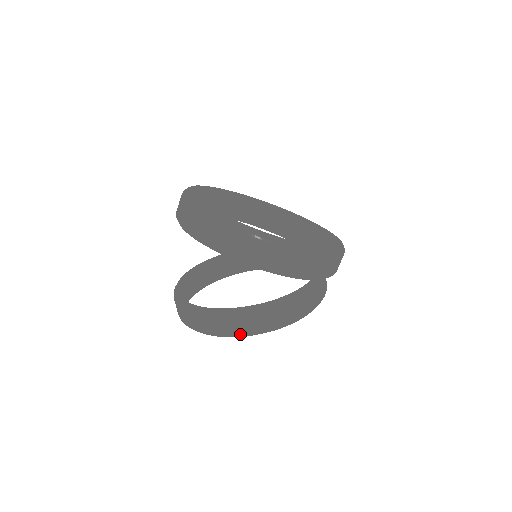
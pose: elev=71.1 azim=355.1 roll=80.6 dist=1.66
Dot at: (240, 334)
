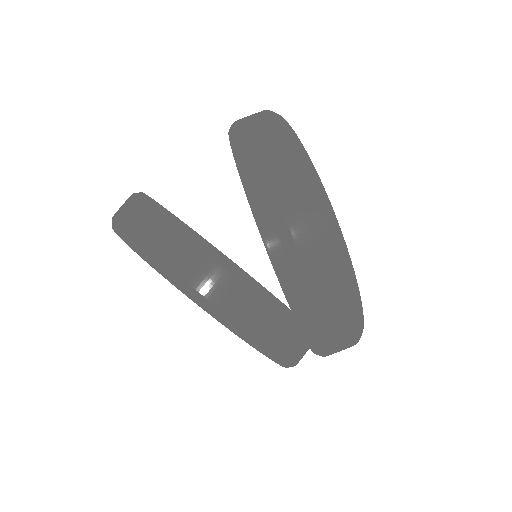
Dot at: (155, 257)
